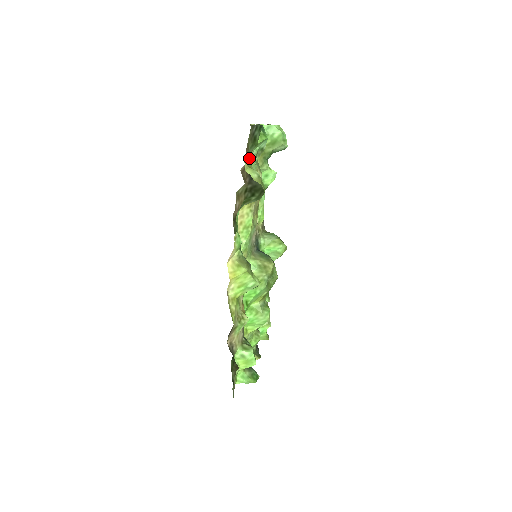
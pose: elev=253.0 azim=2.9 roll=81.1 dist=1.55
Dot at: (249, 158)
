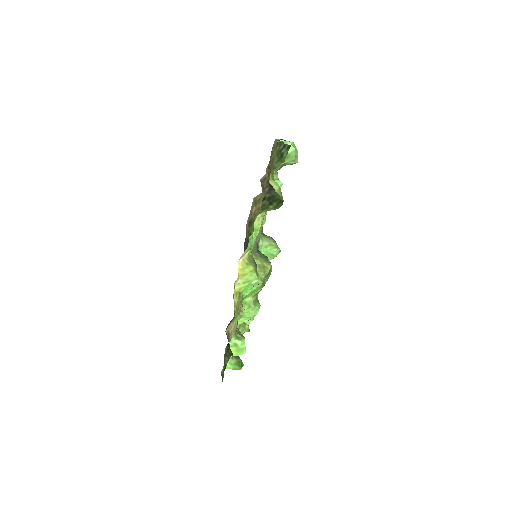
Dot at: (273, 171)
